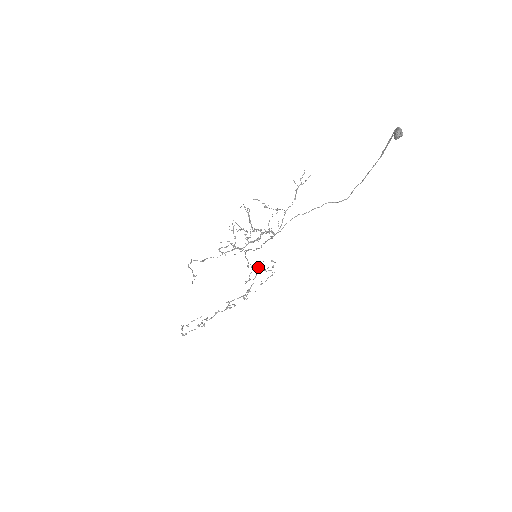
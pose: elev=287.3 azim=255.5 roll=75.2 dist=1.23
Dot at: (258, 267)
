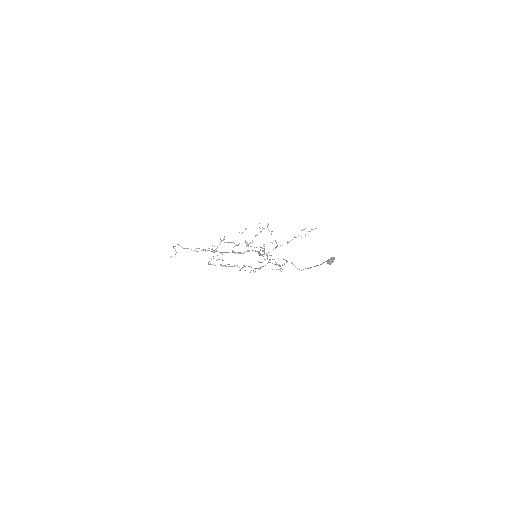
Dot at: (270, 259)
